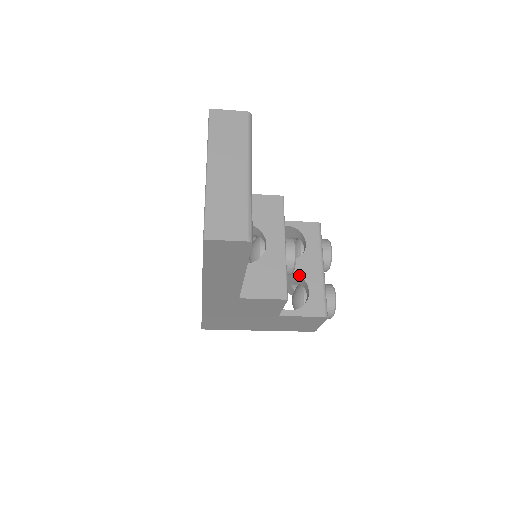
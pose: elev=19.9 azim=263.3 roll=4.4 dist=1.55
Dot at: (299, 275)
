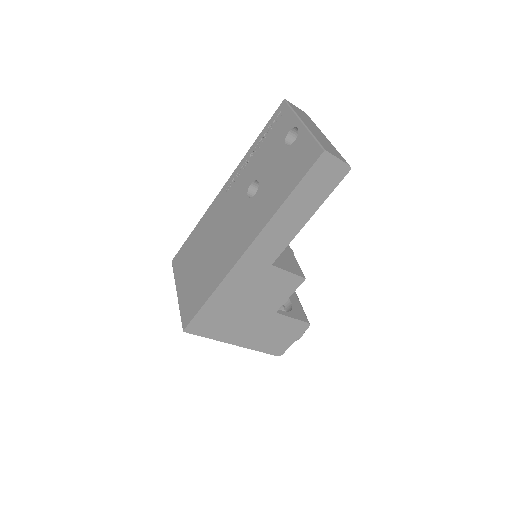
Dot at: occluded
